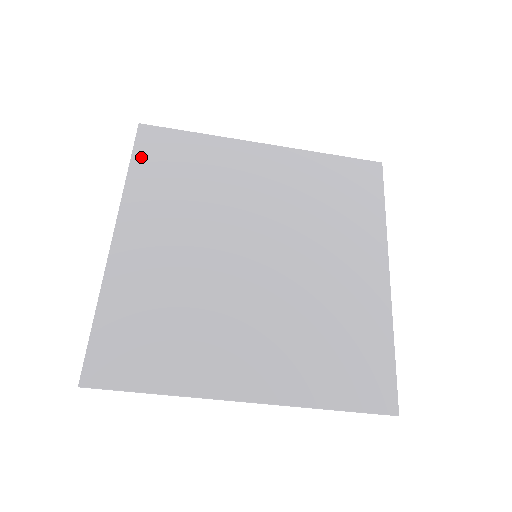
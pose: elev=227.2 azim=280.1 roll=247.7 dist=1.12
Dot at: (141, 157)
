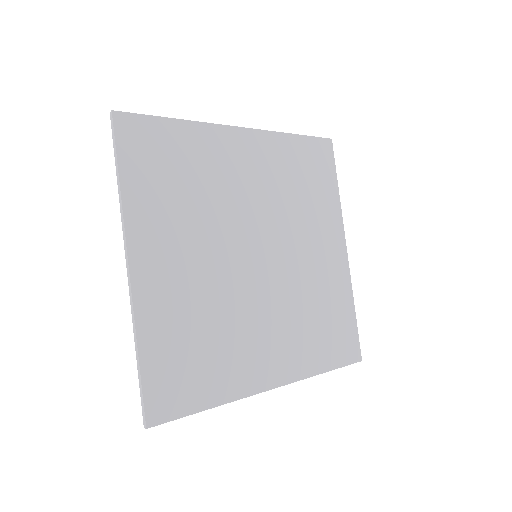
Dot at: (128, 159)
